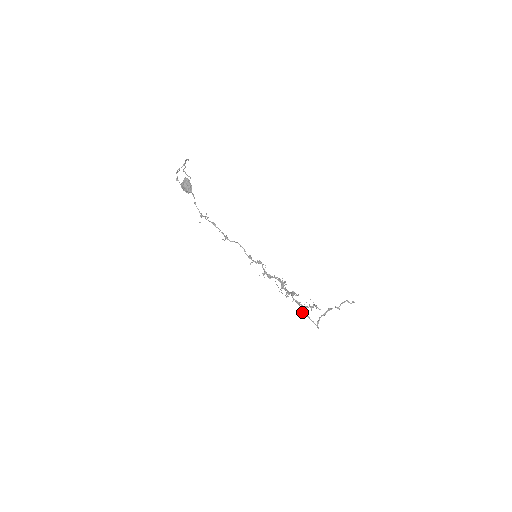
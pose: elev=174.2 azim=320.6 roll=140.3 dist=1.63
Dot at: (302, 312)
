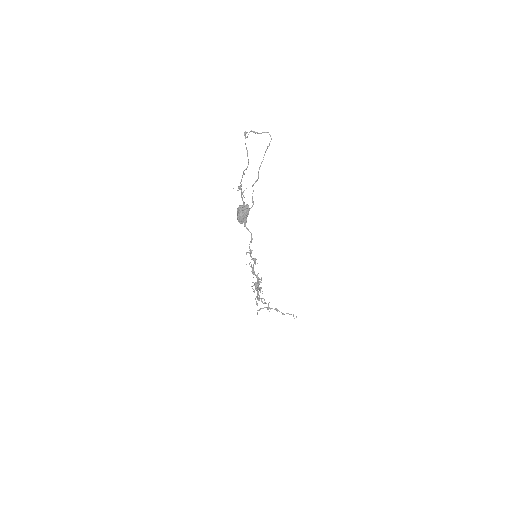
Dot at: occluded
